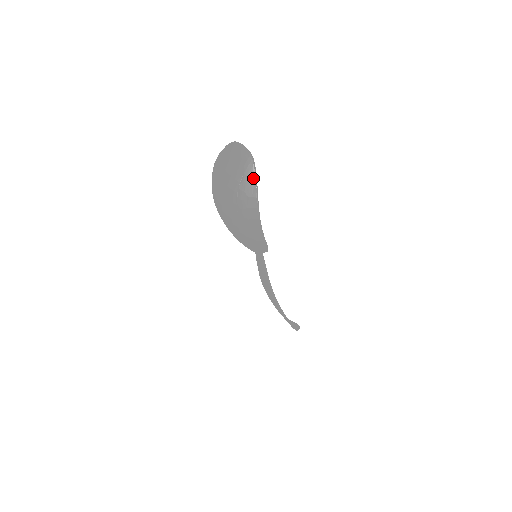
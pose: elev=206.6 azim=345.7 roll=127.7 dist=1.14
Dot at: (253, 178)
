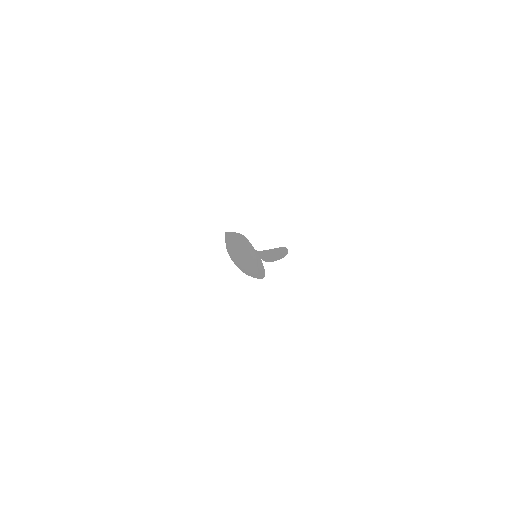
Dot at: (255, 263)
